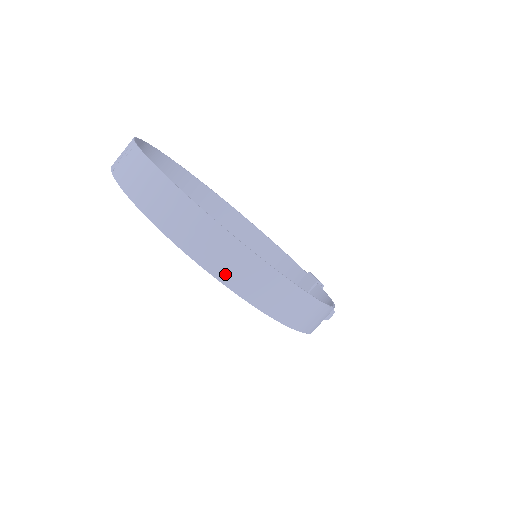
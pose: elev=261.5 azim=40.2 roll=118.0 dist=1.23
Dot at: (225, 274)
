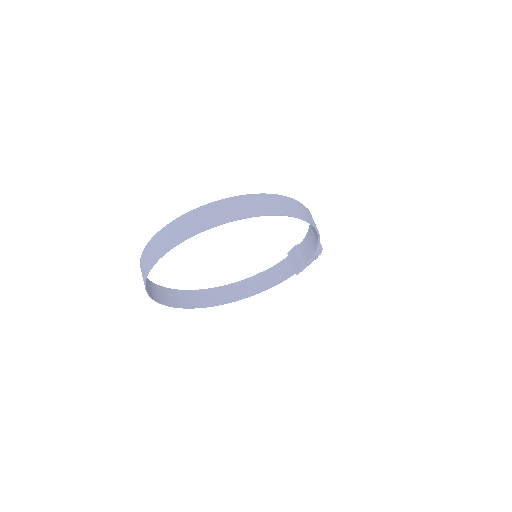
Dot at: (250, 212)
